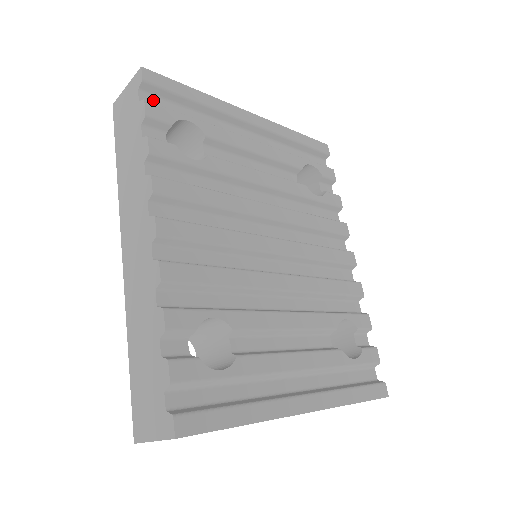
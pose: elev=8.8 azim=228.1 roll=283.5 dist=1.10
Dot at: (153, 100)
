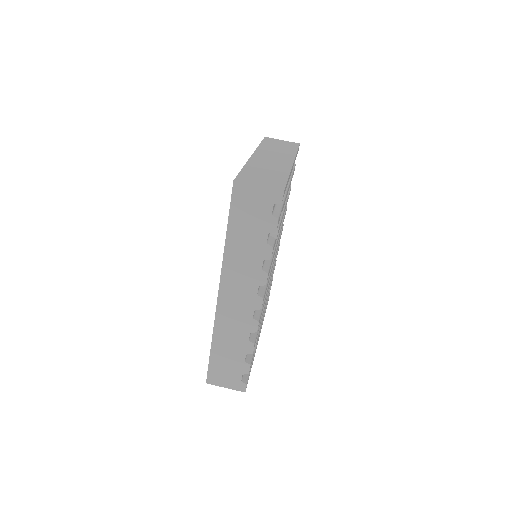
Dot at: (274, 205)
